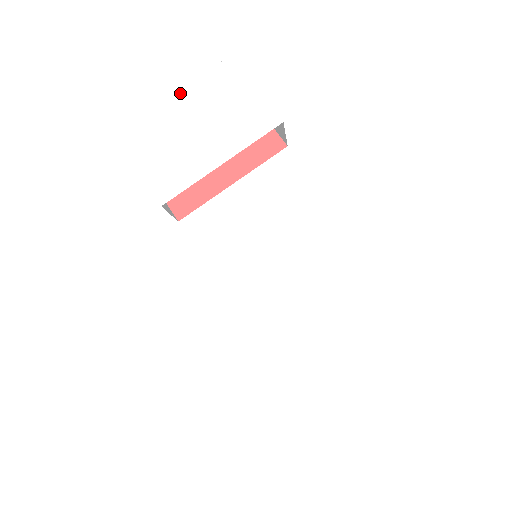
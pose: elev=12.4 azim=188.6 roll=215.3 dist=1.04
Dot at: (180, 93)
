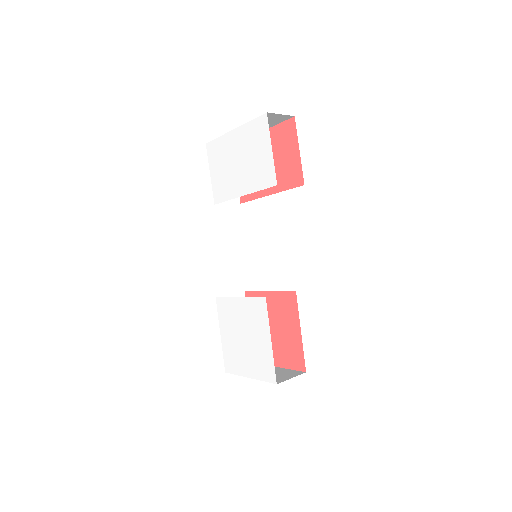
Dot at: (237, 130)
